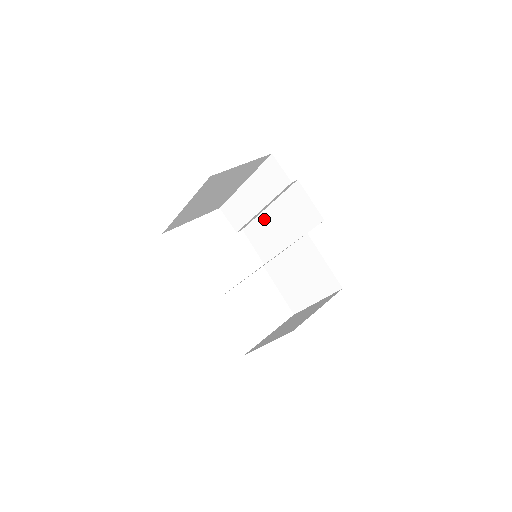
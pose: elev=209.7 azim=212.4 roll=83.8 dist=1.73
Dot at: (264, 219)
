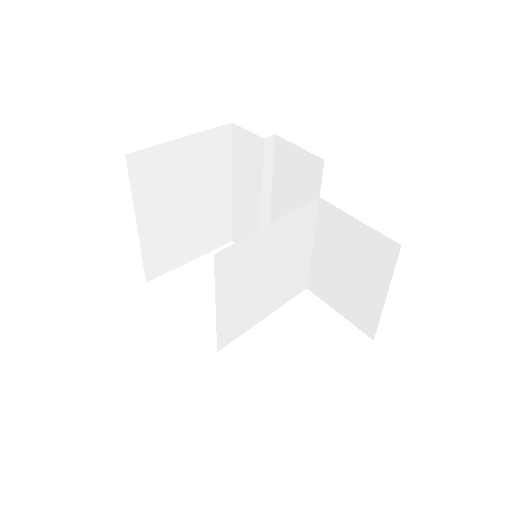
Dot at: occluded
